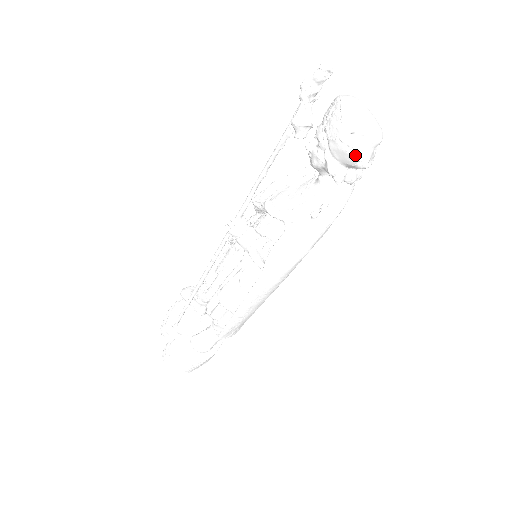
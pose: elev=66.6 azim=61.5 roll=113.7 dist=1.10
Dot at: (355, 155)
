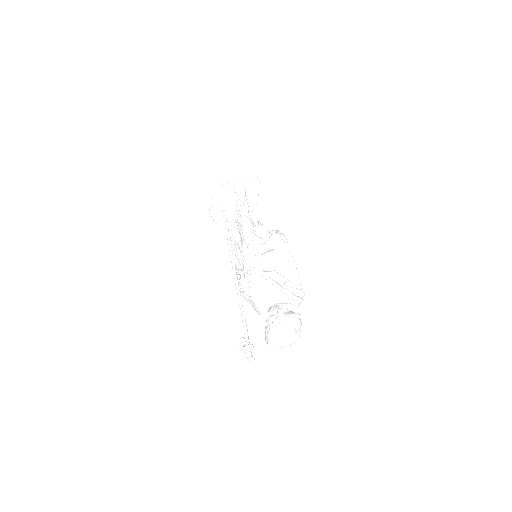
Dot at: occluded
